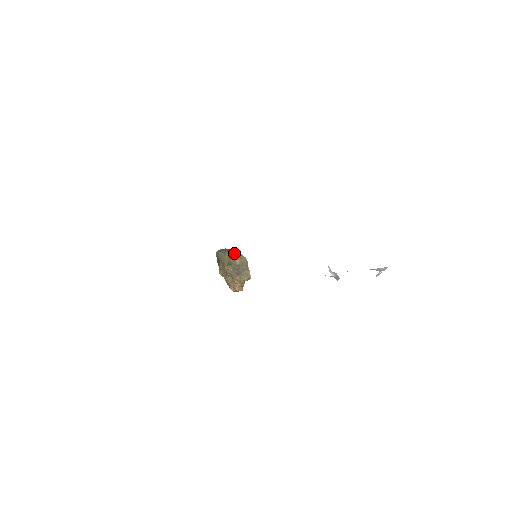
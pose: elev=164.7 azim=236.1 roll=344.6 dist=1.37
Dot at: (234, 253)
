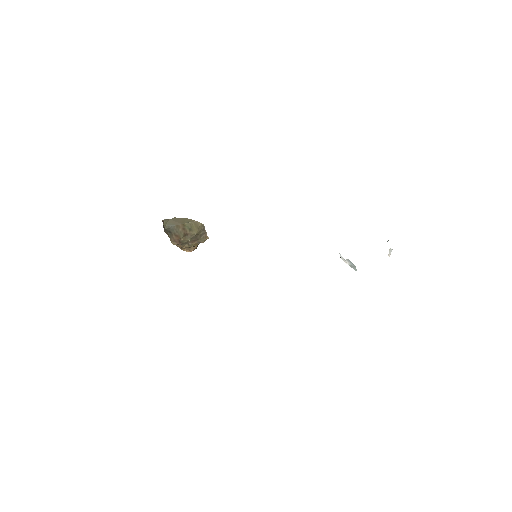
Dot at: (188, 223)
